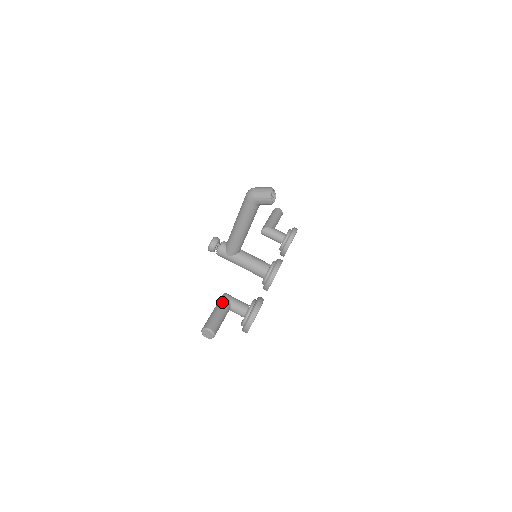
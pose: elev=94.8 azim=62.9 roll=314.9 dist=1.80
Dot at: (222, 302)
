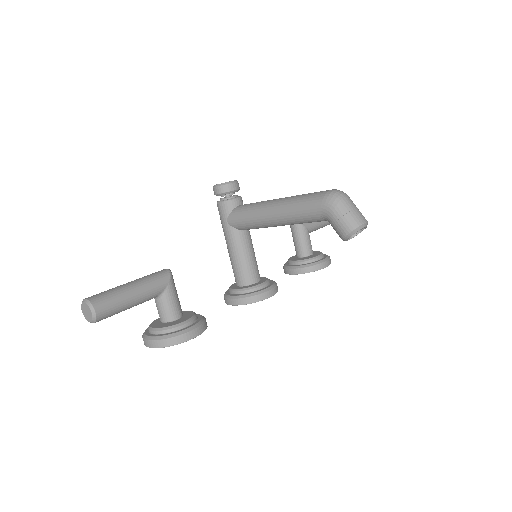
Dot at: (153, 283)
